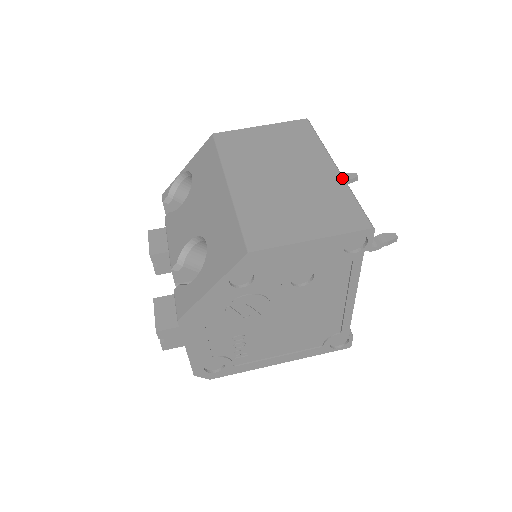
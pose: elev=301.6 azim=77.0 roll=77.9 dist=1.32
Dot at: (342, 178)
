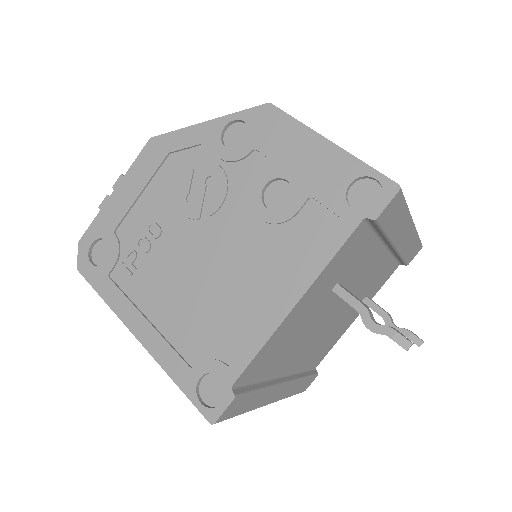
Dot at: occluded
